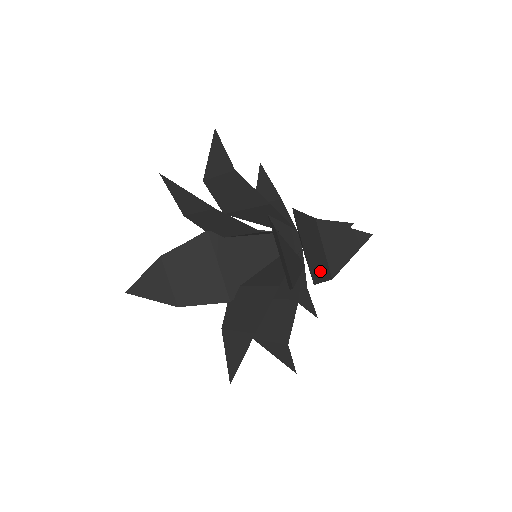
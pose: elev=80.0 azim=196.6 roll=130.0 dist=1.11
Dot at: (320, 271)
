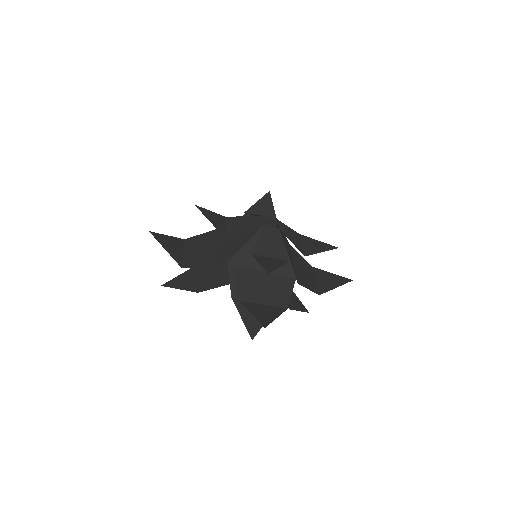
Dot at: (282, 293)
